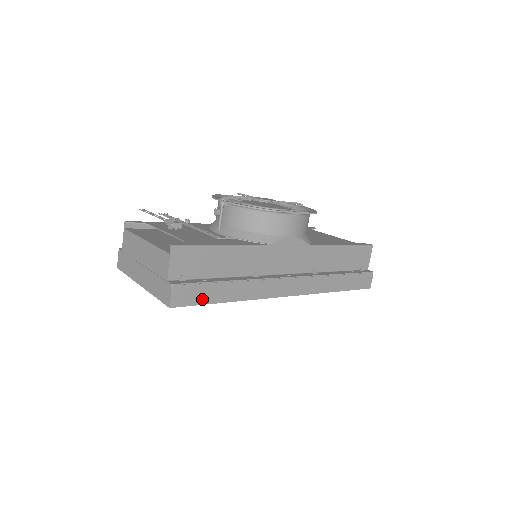
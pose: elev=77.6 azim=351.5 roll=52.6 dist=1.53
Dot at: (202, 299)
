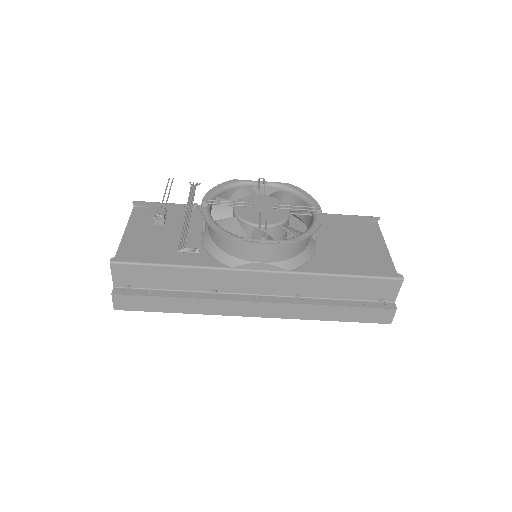
Dot at: (147, 307)
